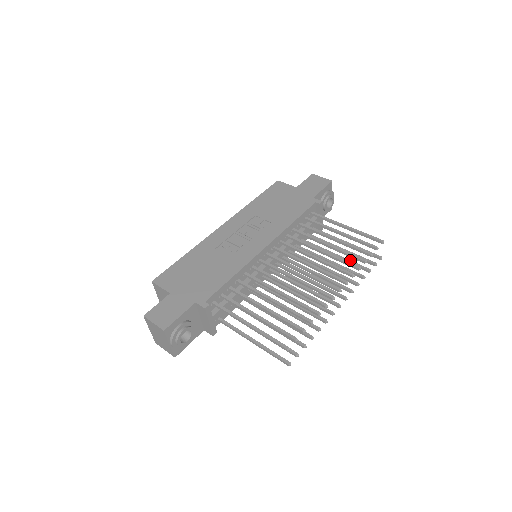
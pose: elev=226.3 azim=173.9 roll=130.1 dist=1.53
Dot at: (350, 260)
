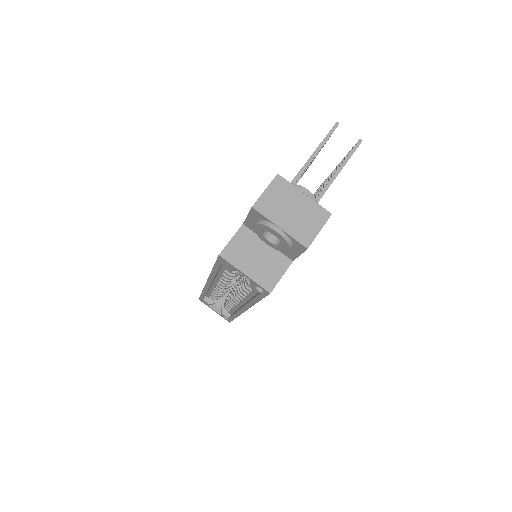
Dot at: occluded
